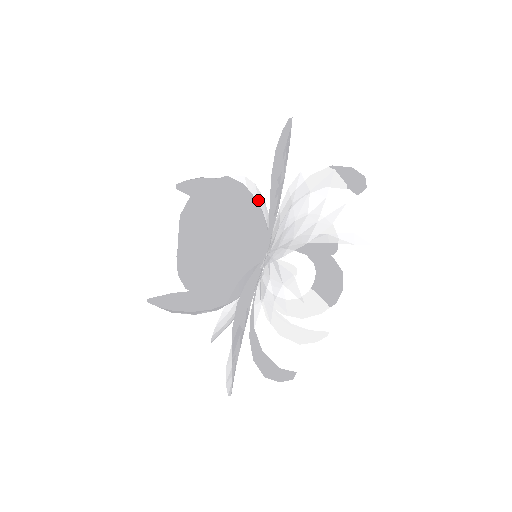
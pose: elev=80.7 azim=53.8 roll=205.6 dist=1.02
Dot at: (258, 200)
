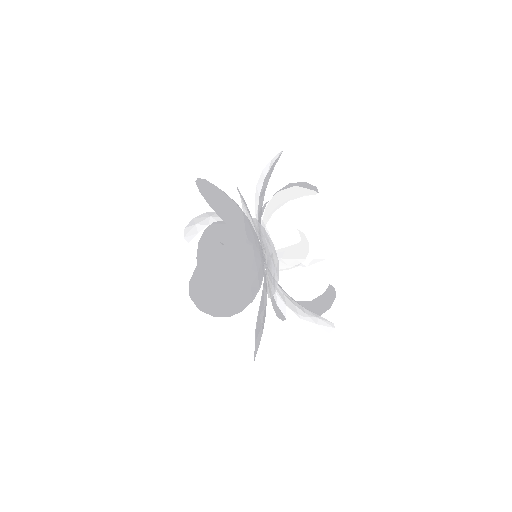
Dot at: occluded
